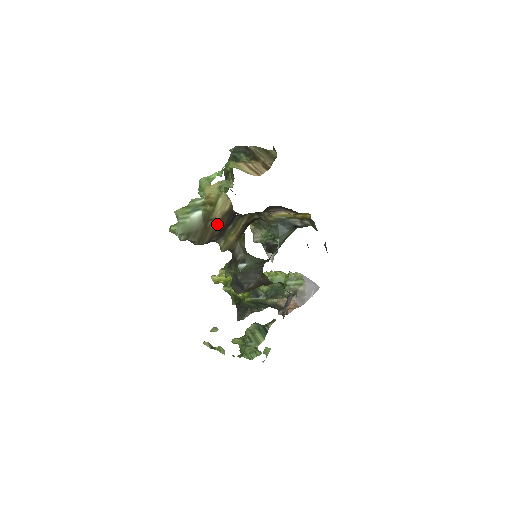
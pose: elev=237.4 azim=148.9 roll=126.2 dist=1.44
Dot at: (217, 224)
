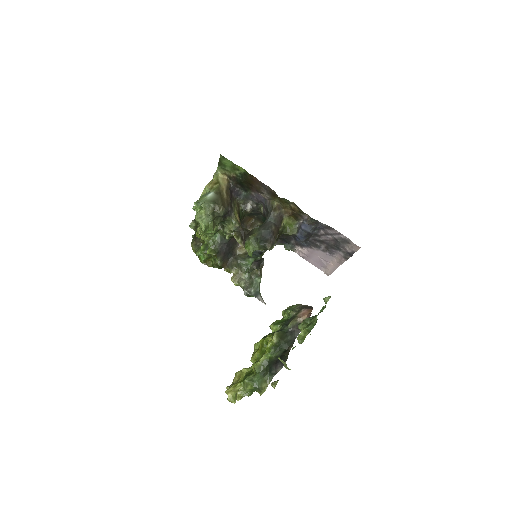
Dot at: (226, 194)
